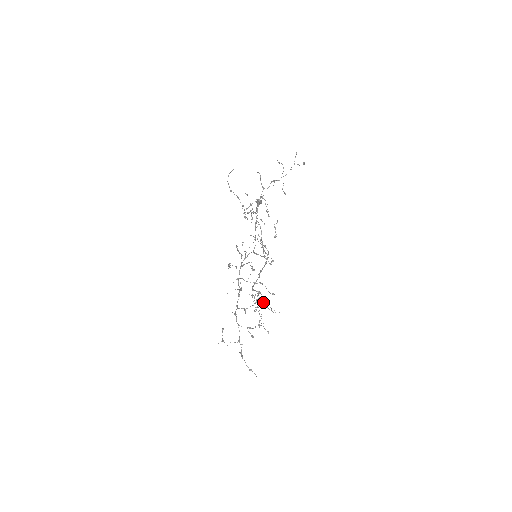
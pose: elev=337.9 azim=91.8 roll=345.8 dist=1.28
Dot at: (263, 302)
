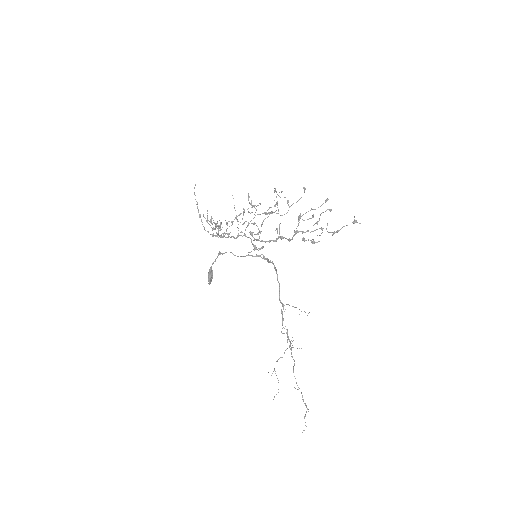
Dot at: (293, 306)
